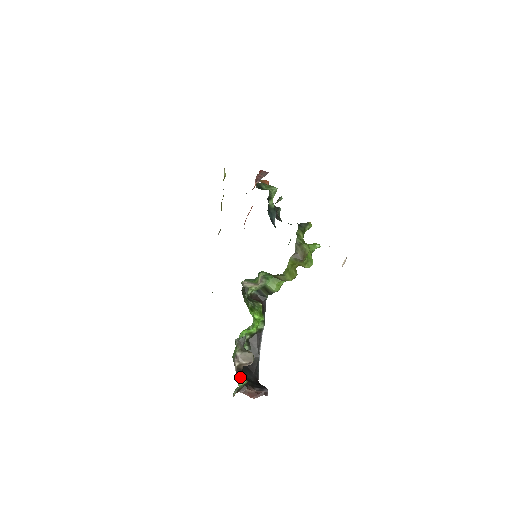
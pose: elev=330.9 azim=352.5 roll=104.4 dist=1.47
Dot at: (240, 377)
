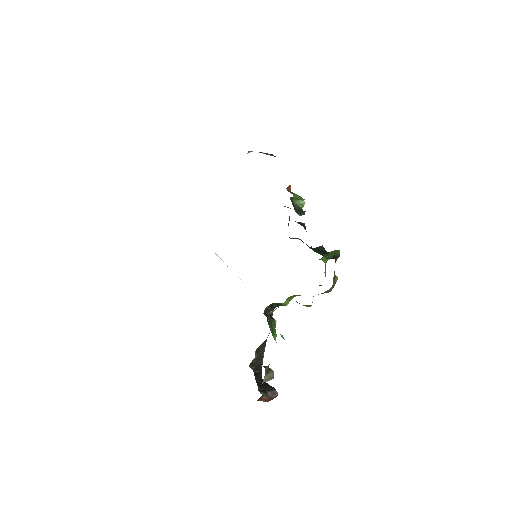
Dot at: occluded
